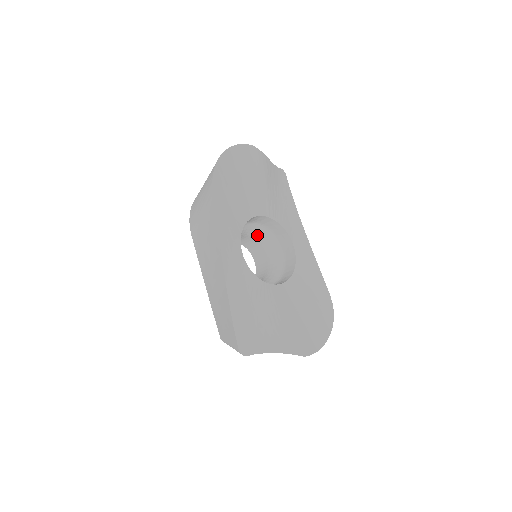
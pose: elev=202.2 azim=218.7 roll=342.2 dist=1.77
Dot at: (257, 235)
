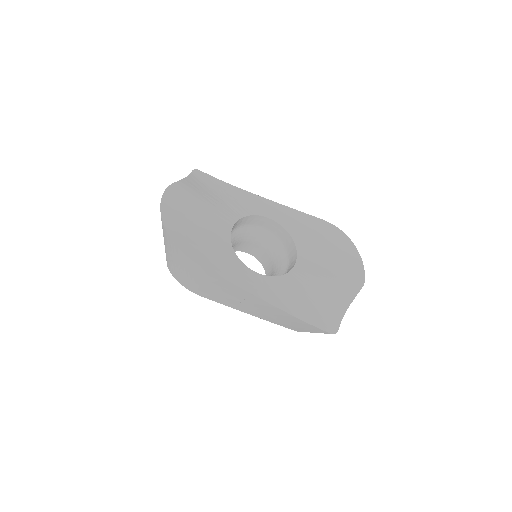
Dot at: (236, 239)
